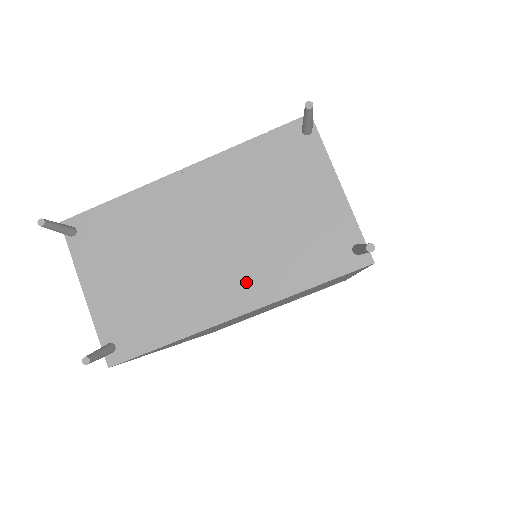
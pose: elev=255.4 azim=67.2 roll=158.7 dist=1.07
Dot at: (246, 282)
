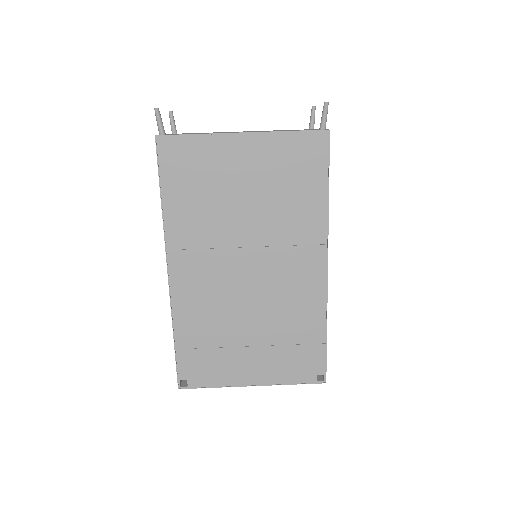
Dot at: occluded
